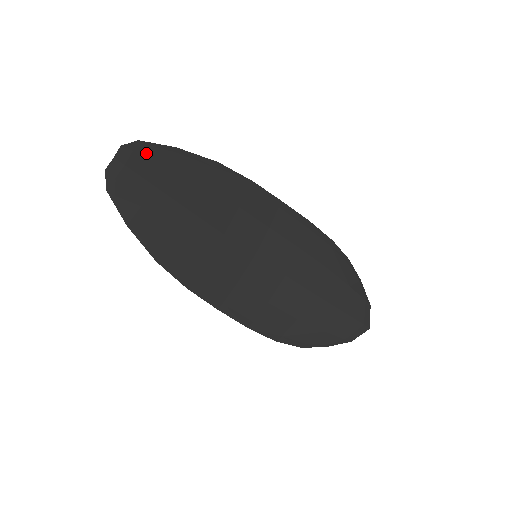
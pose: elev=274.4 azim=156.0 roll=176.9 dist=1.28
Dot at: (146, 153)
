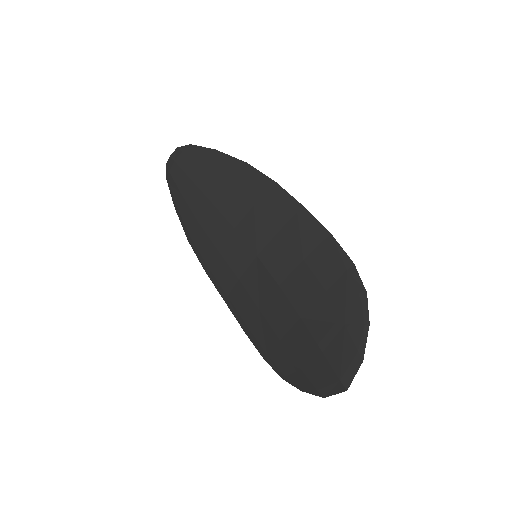
Dot at: (191, 153)
